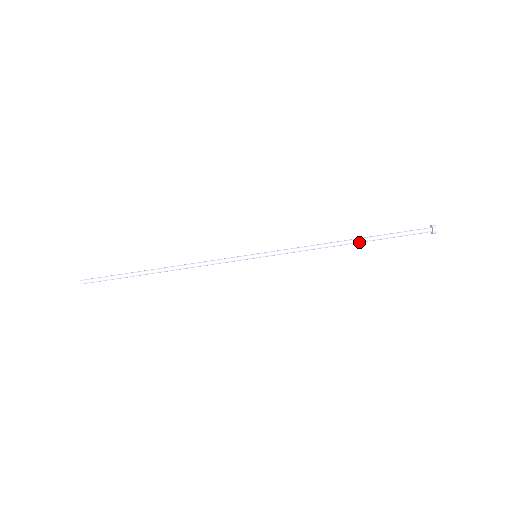
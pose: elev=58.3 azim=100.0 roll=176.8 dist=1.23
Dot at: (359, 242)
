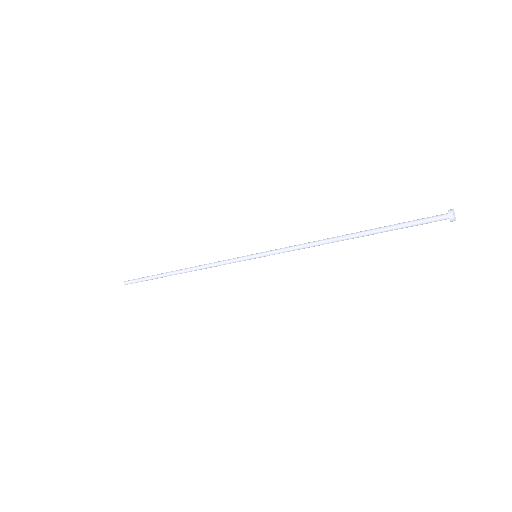
Dot at: occluded
